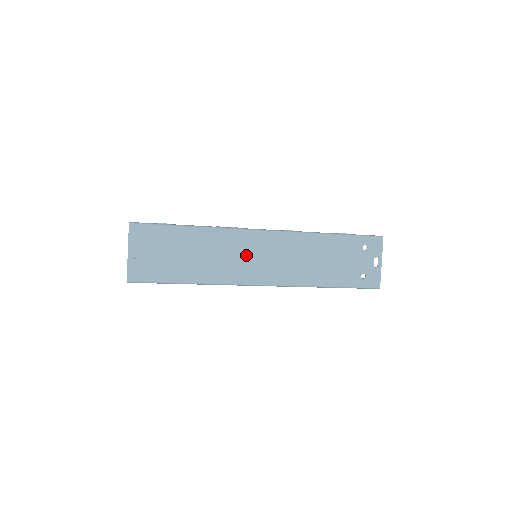
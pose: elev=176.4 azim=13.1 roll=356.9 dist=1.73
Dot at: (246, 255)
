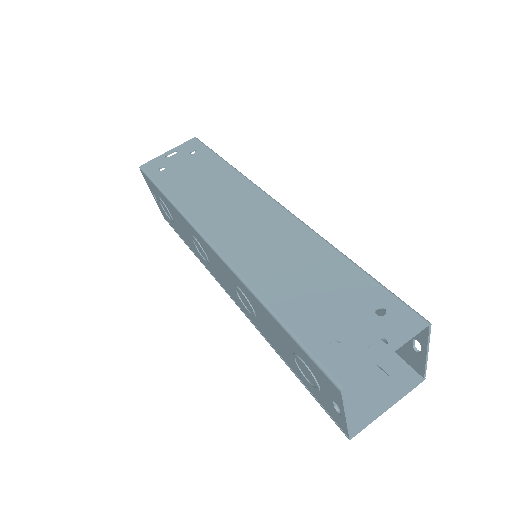
Dot at: (235, 210)
